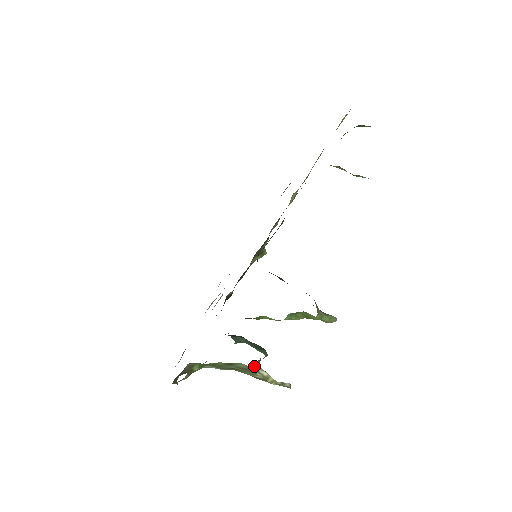
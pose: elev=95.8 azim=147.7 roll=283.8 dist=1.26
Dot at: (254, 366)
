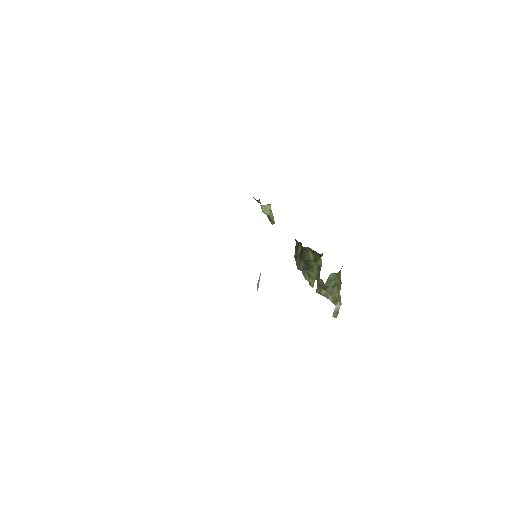
Dot at: (341, 282)
